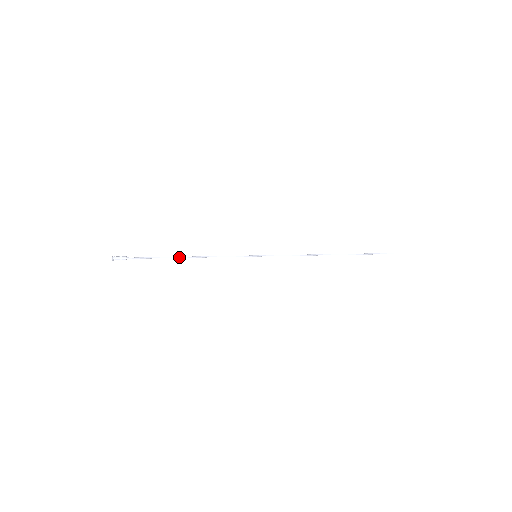
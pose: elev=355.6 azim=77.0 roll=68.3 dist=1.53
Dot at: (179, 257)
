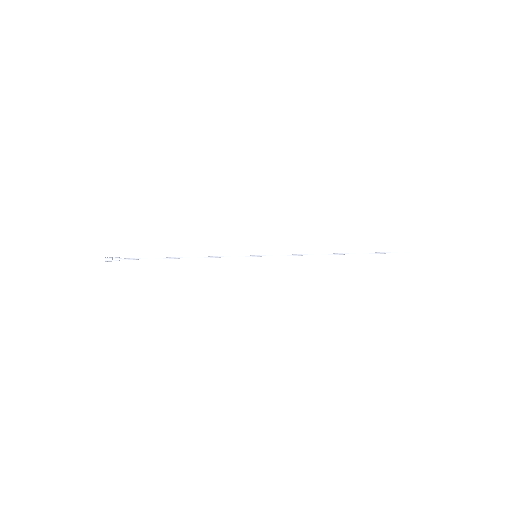
Dot at: (174, 258)
